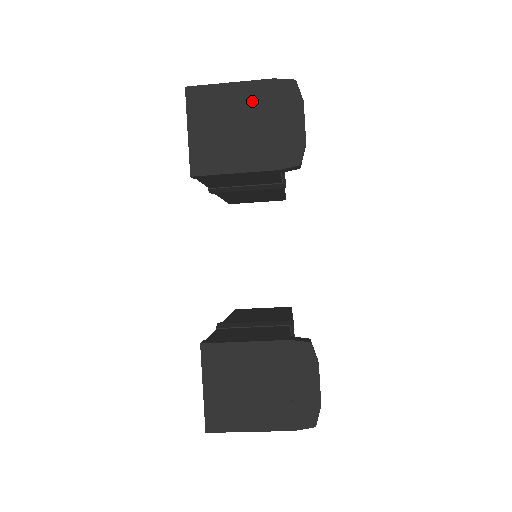
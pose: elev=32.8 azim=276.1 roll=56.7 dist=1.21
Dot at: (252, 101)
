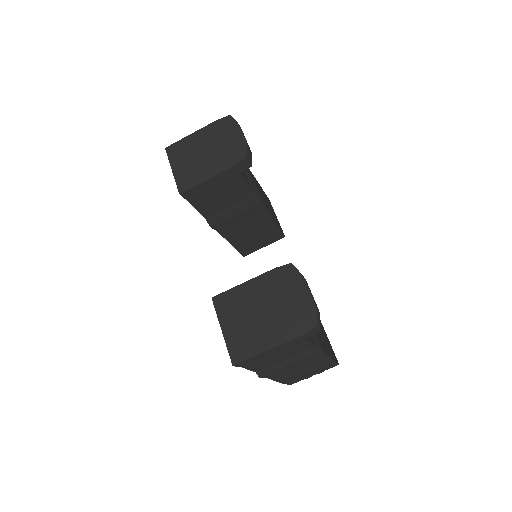
Dot at: (207, 137)
